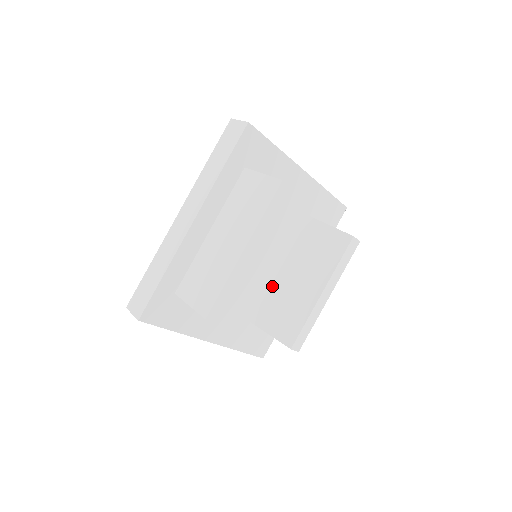
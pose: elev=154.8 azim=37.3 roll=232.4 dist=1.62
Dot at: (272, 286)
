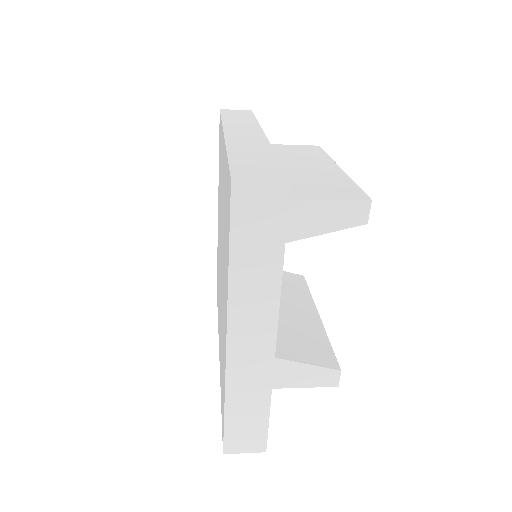
Dot at: occluded
